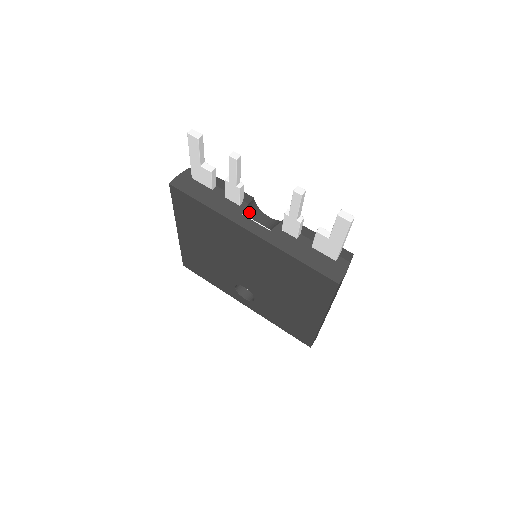
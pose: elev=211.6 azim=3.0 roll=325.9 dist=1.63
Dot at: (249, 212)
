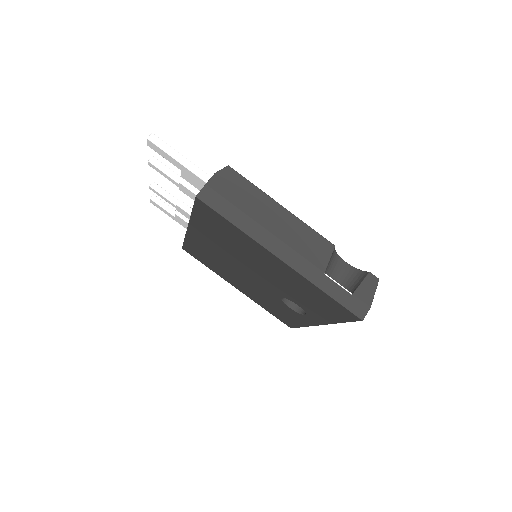
Dot at: occluded
